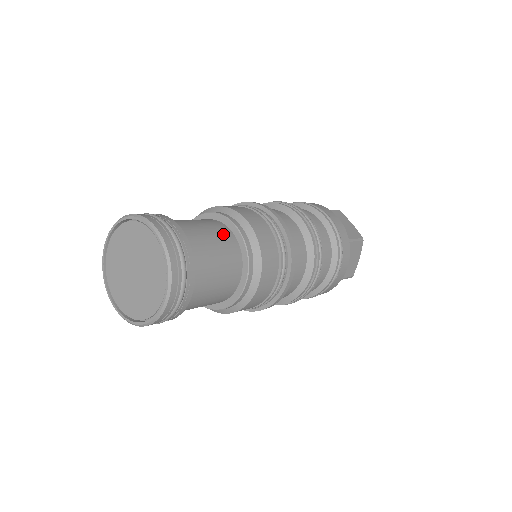
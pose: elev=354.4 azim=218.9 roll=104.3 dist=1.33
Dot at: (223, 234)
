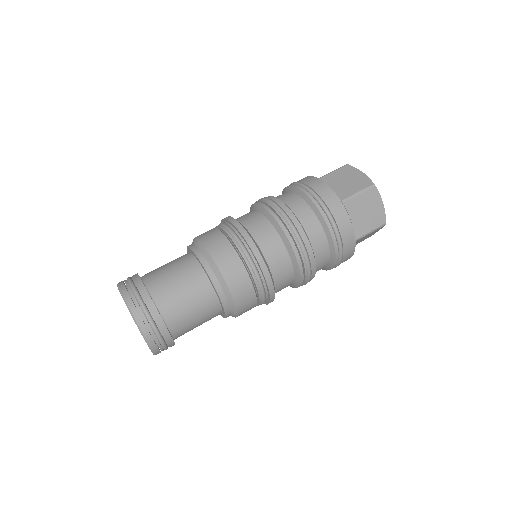
Dot at: (187, 267)
